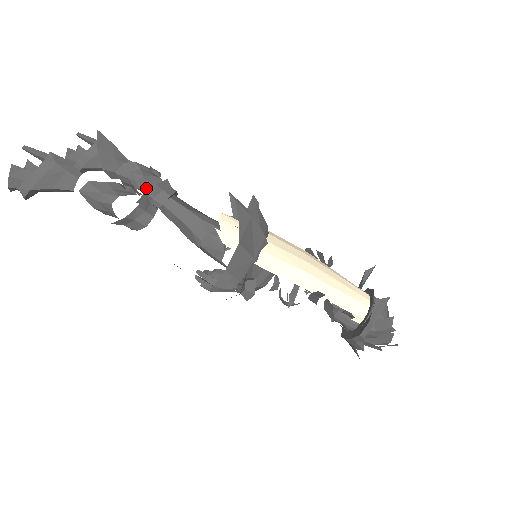
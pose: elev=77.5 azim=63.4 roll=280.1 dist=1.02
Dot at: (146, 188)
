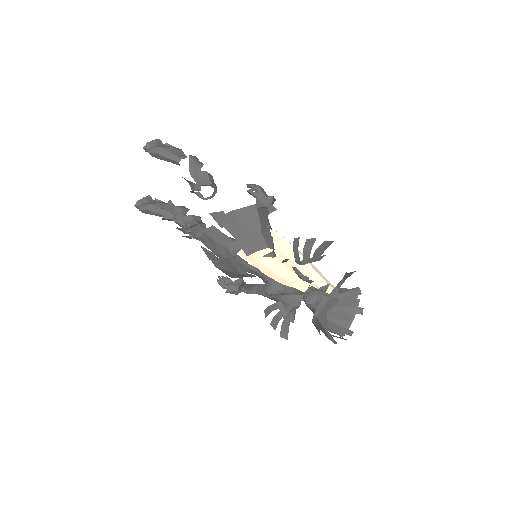
Dot at: occluded
